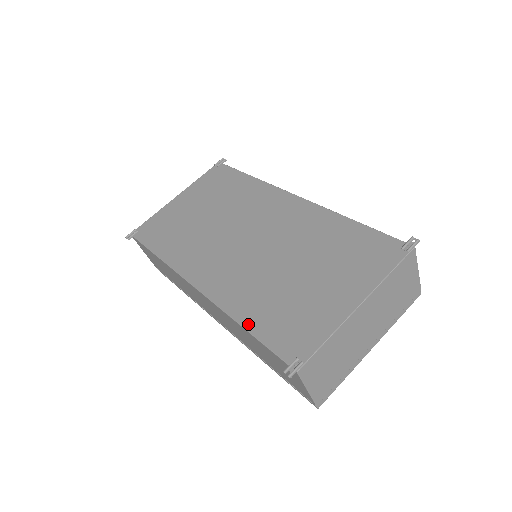
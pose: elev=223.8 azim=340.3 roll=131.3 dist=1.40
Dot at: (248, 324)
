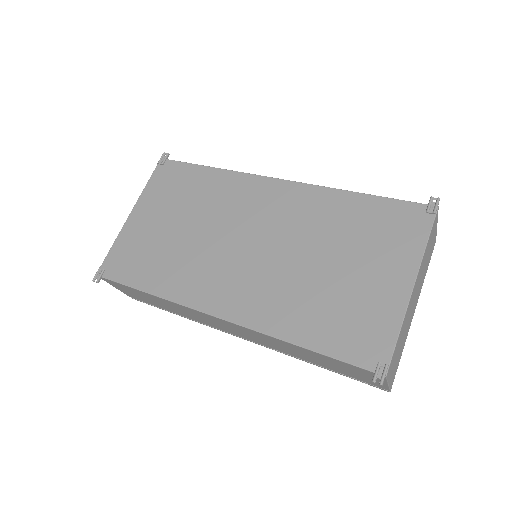
Dot at: (304, 341)
